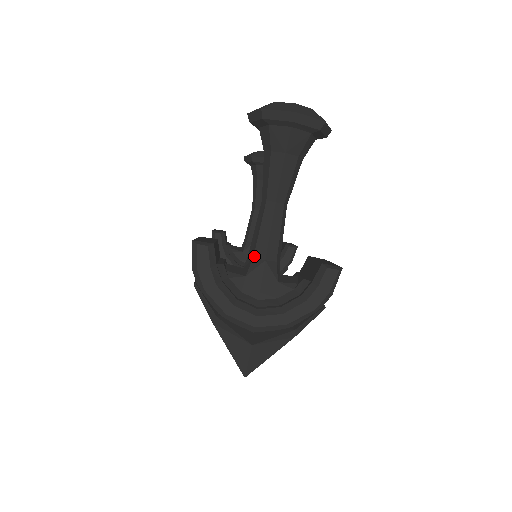
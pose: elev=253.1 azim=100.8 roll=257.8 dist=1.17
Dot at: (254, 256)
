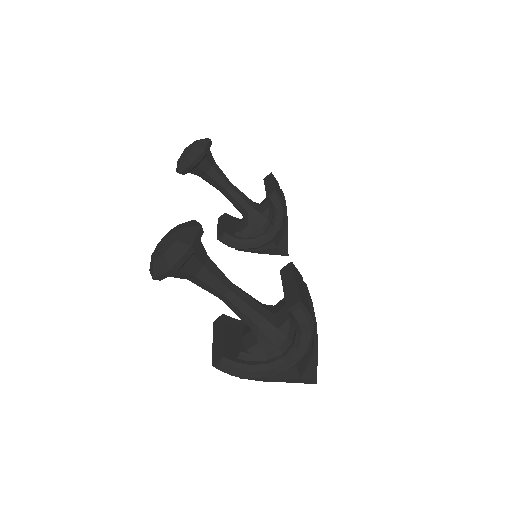
Dot at: (250, 327)
